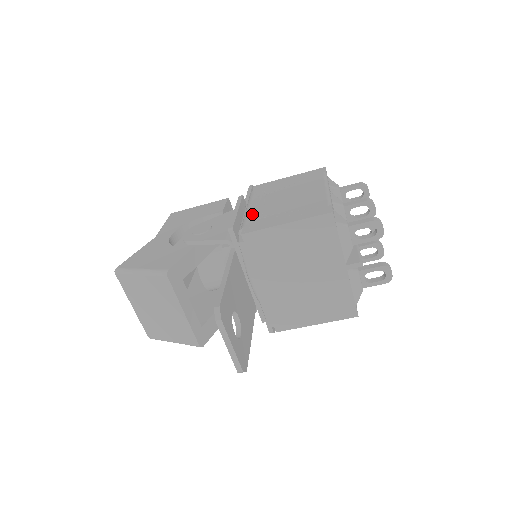
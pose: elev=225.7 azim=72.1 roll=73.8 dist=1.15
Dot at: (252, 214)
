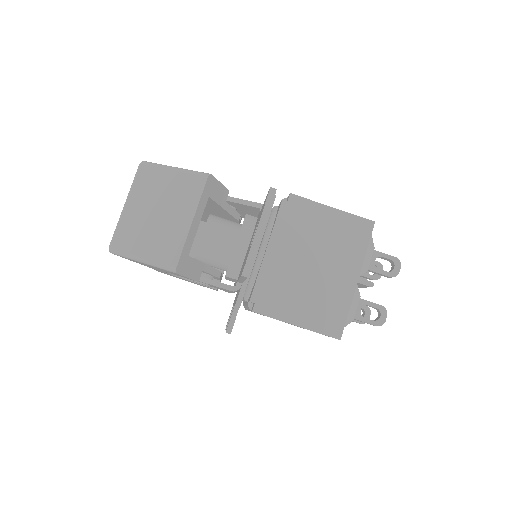
Dot at: occluded
